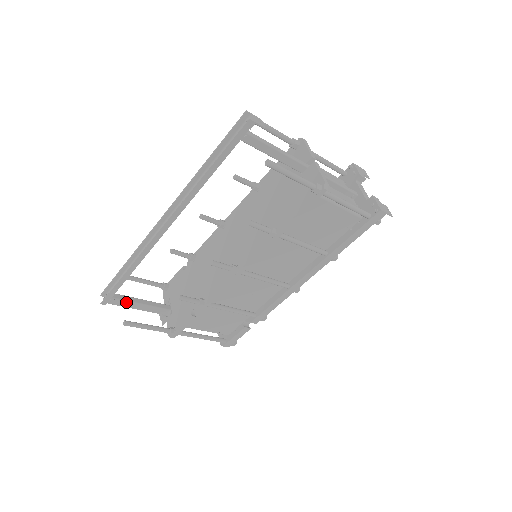
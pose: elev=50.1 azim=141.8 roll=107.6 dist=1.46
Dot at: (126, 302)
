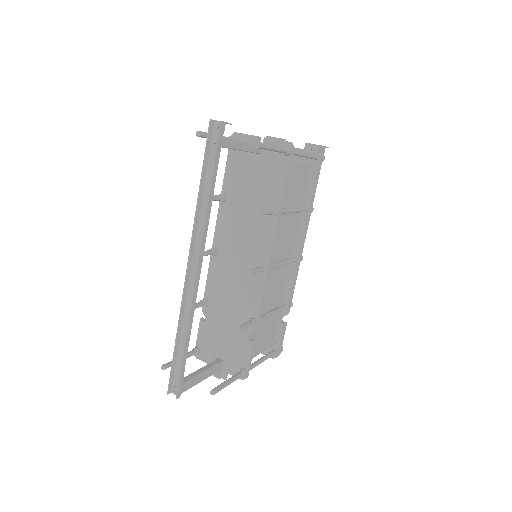
Dot at: (192, 380)
